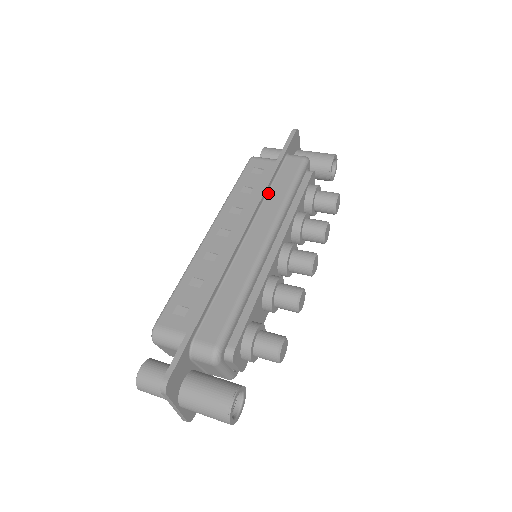
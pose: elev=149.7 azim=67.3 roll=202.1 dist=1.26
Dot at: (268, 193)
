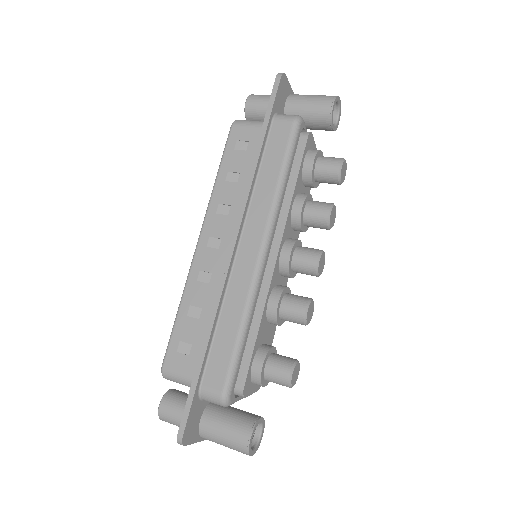
Dot at: (256, 183)
